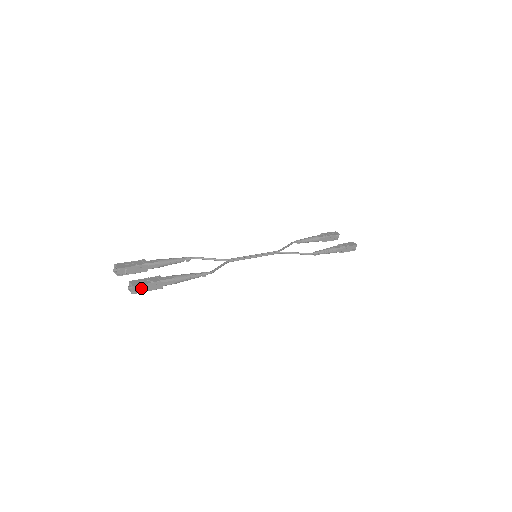
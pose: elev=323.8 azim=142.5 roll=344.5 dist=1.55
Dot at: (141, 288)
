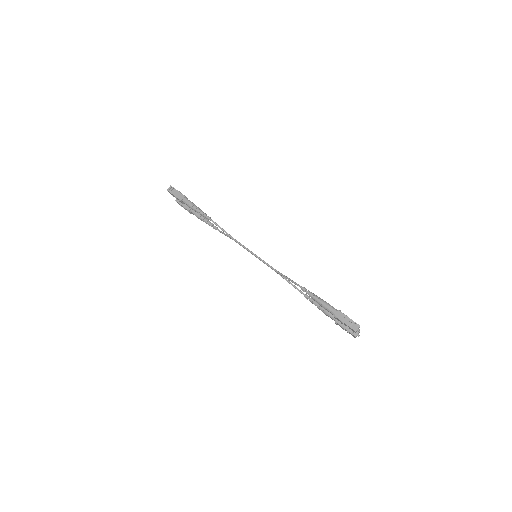
Dot at: (173, 191)
